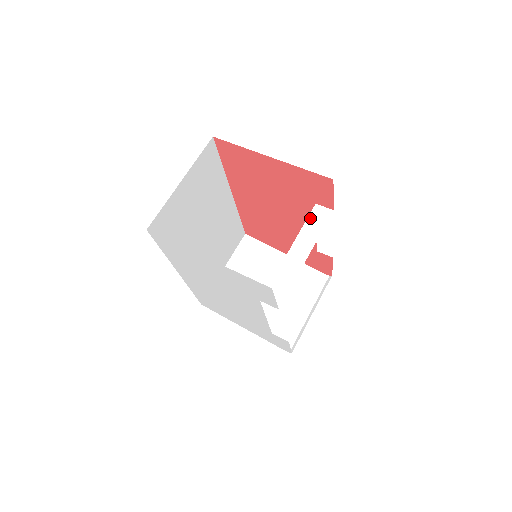
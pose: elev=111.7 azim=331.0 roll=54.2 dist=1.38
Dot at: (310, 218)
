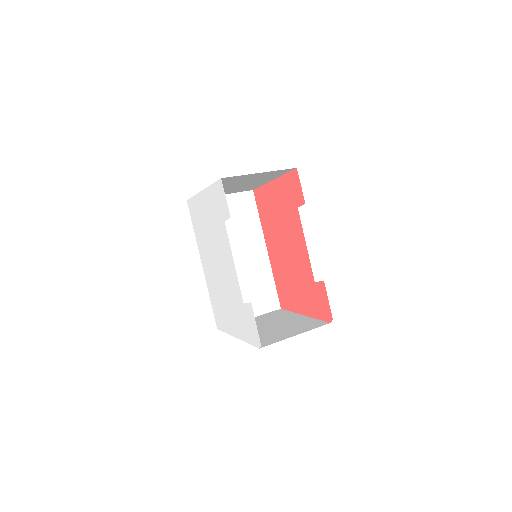
Dot at: occluded
